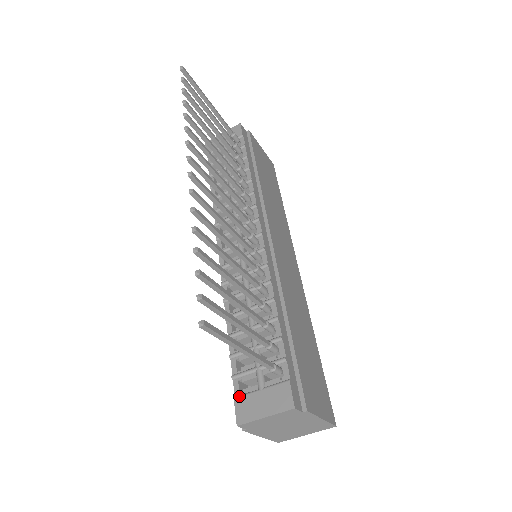
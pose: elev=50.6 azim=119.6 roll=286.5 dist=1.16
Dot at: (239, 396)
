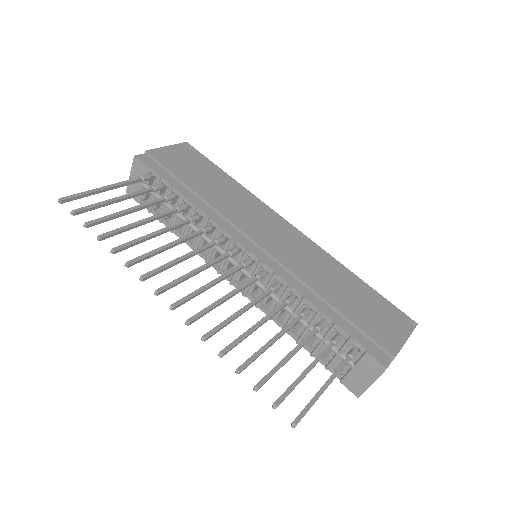
Dot at: (342, 379)
